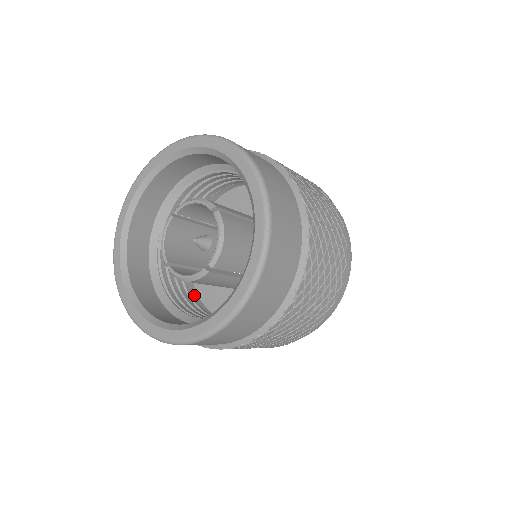
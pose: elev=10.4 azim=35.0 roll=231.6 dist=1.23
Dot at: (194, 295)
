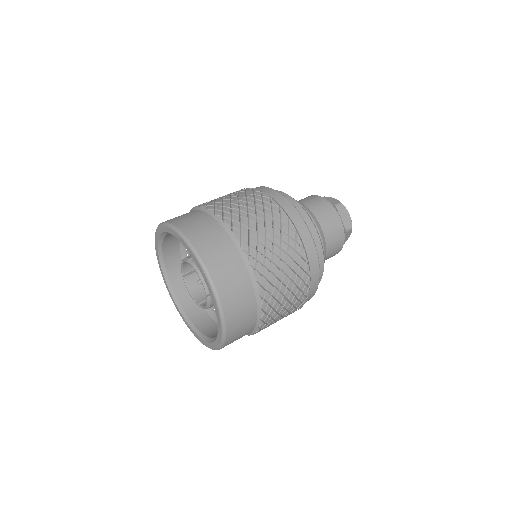
Dot at: occluded
